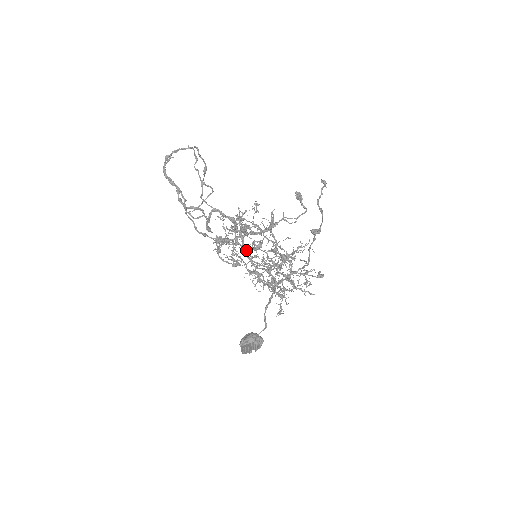
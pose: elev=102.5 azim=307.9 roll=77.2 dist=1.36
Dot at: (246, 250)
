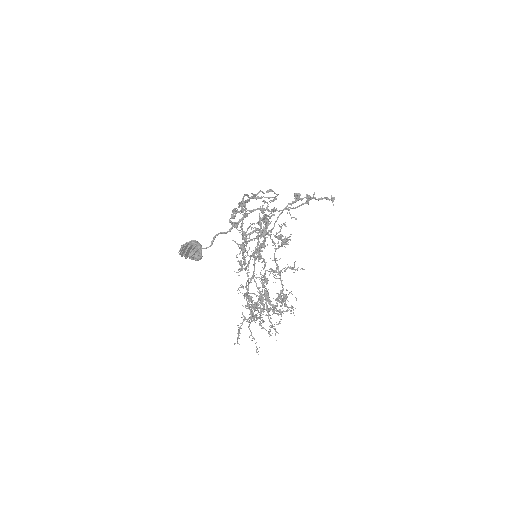
Dot at: (254, 258)
